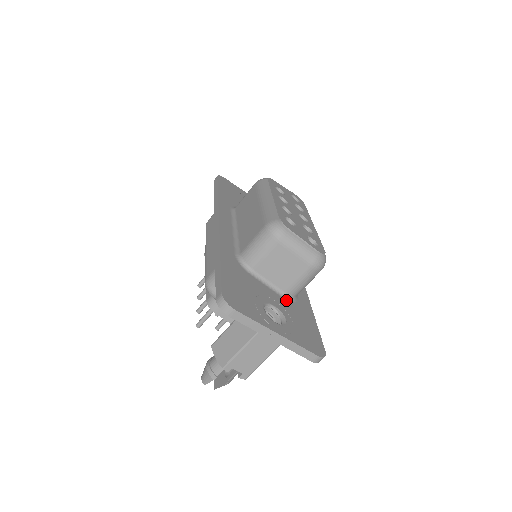
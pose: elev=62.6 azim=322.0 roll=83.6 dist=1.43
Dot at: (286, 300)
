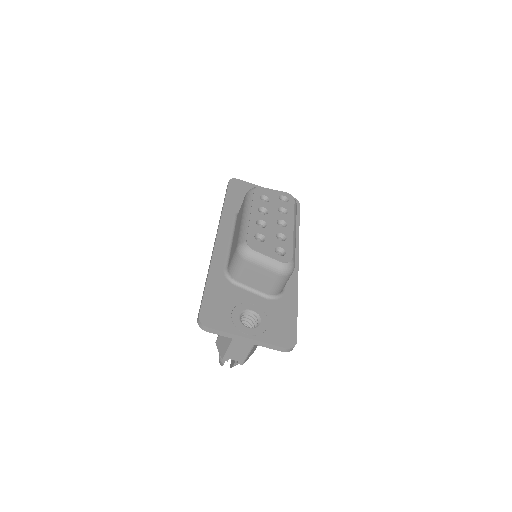
Dot at: (268, 300)
